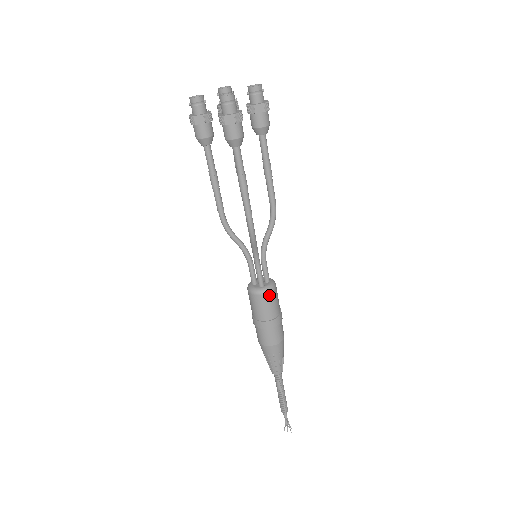
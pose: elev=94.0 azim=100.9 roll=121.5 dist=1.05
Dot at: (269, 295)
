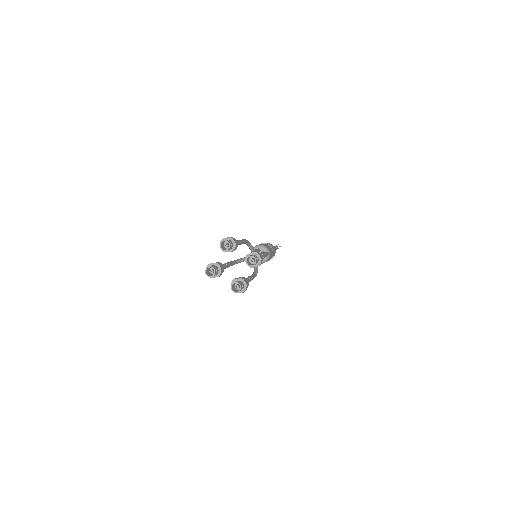
Dot at: occluded
